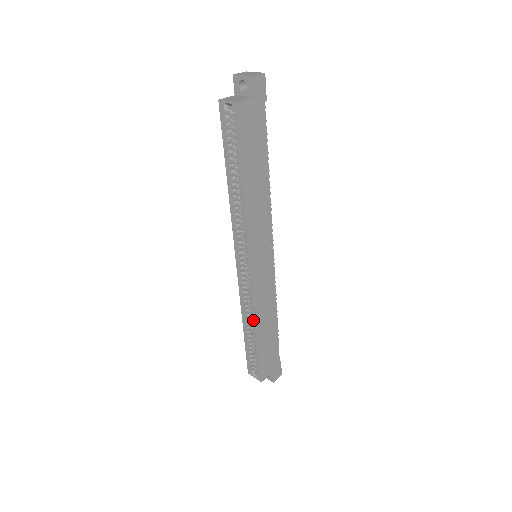
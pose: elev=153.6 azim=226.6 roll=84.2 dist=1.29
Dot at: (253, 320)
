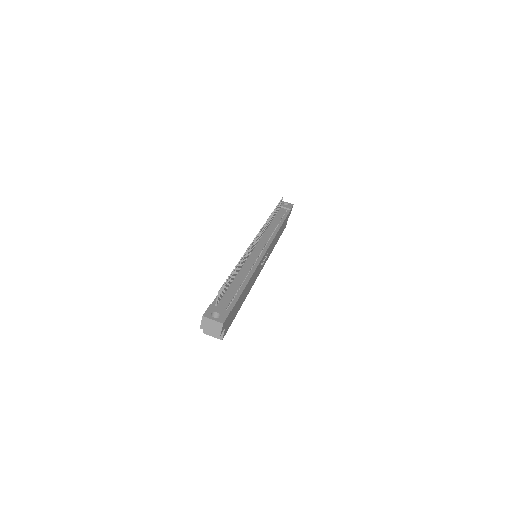
Dot at: occluded
